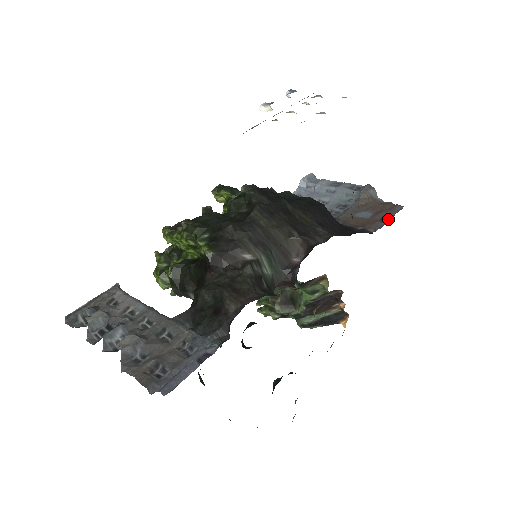
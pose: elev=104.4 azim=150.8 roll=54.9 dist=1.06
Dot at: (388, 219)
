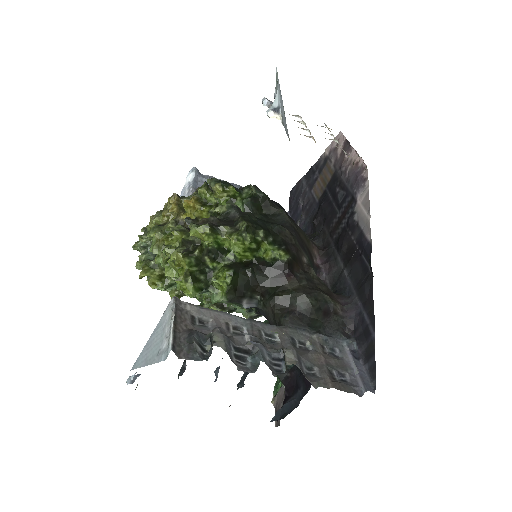
Dot at: occluded
